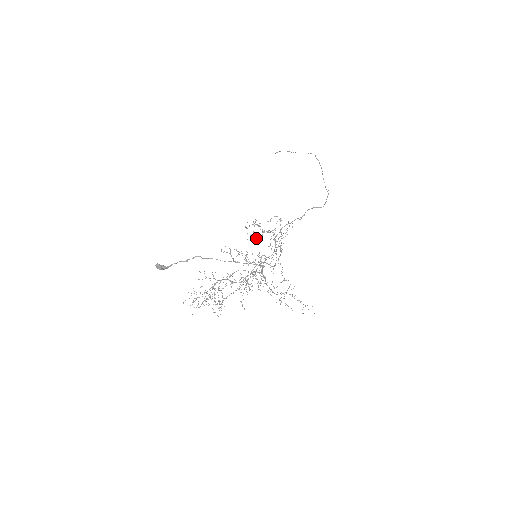
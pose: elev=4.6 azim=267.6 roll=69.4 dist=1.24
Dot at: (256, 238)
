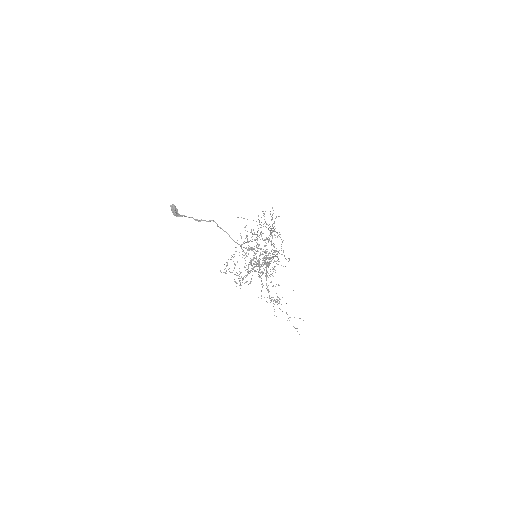
Dot at: occluded
